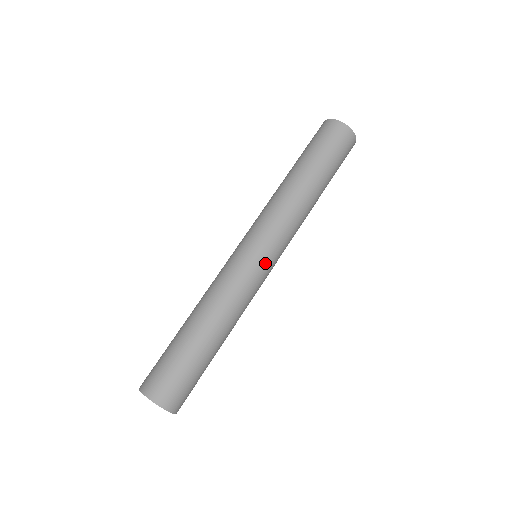
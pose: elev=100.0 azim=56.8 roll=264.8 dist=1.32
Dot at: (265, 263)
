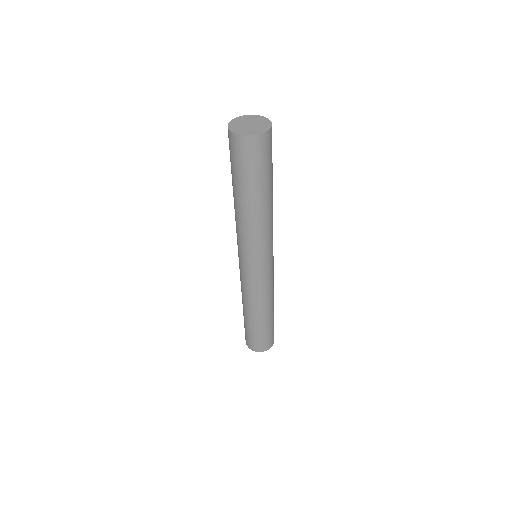
Dot at: (267, 268)
